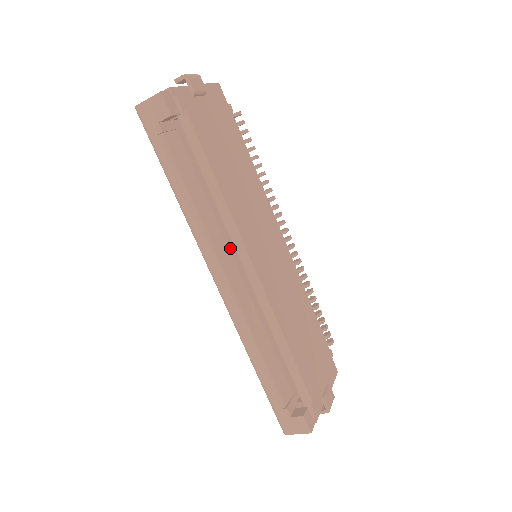
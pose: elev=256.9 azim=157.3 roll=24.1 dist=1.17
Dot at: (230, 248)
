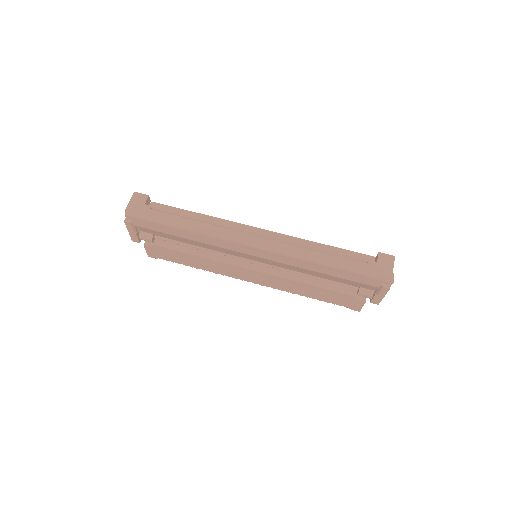
Dot at: occluded
